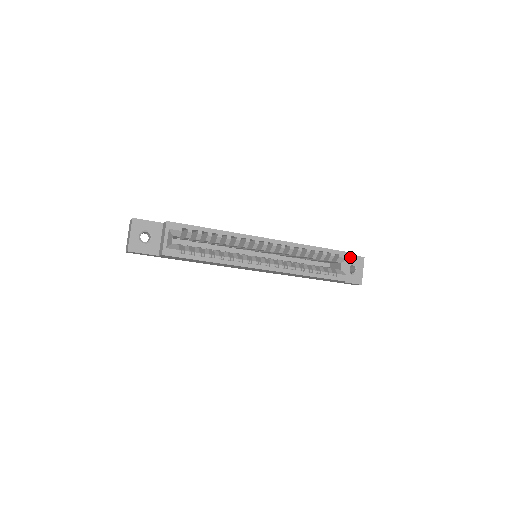
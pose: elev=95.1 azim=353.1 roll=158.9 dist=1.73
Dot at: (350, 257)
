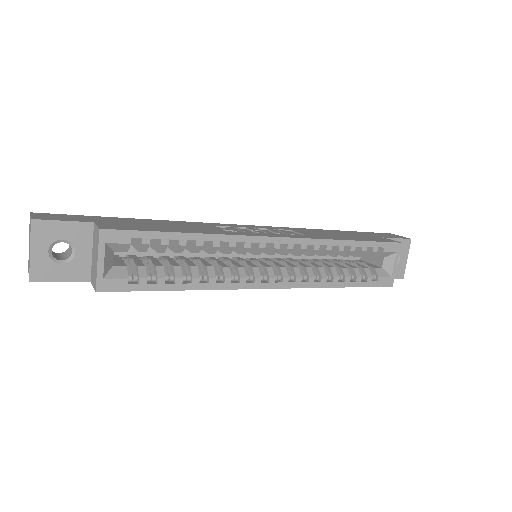
Dot at: (398, 249)
